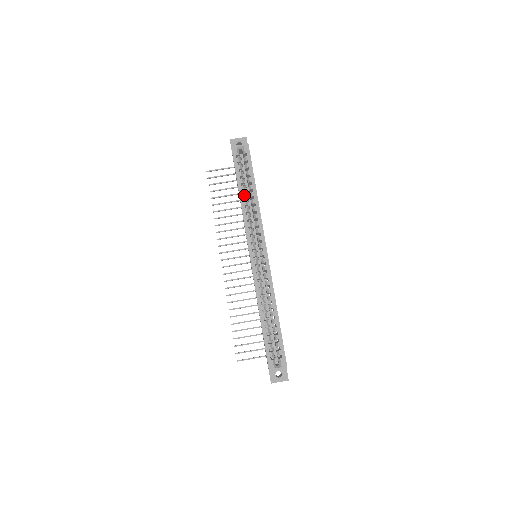
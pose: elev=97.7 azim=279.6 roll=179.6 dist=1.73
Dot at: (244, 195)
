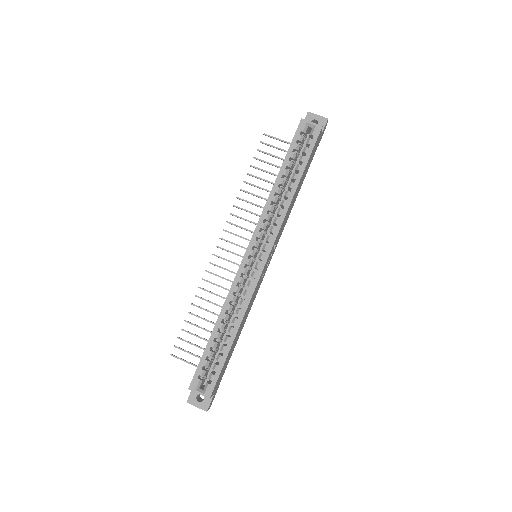
Dot at: (282, 181)
